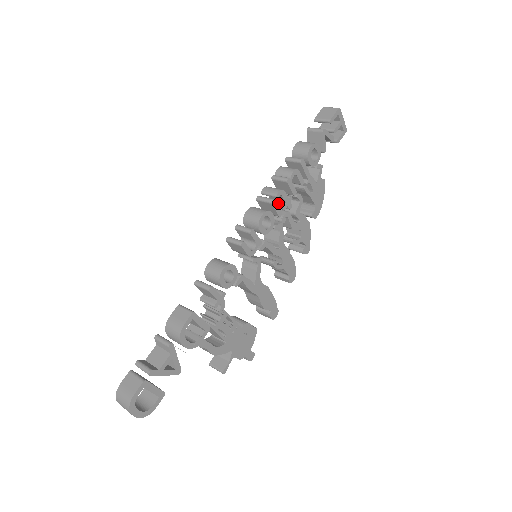
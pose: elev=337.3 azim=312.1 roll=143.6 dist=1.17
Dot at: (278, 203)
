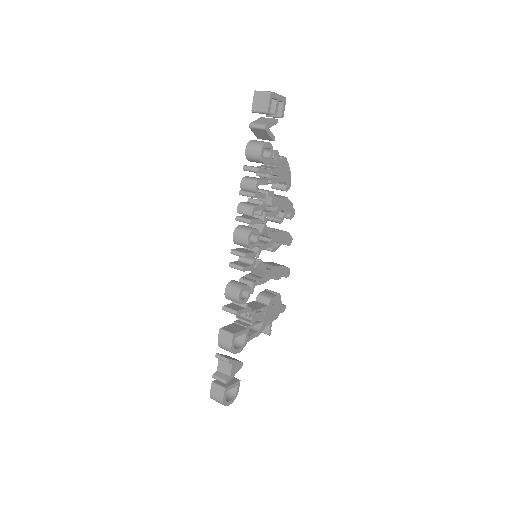
Dot at: occluded
